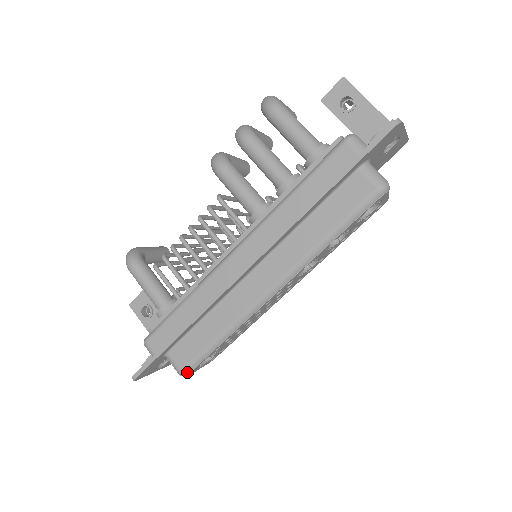
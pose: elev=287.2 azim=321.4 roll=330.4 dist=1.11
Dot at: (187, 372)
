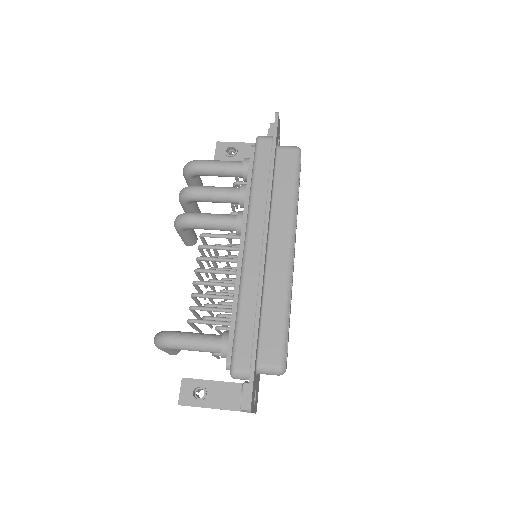
Dot at: (284, 362)
